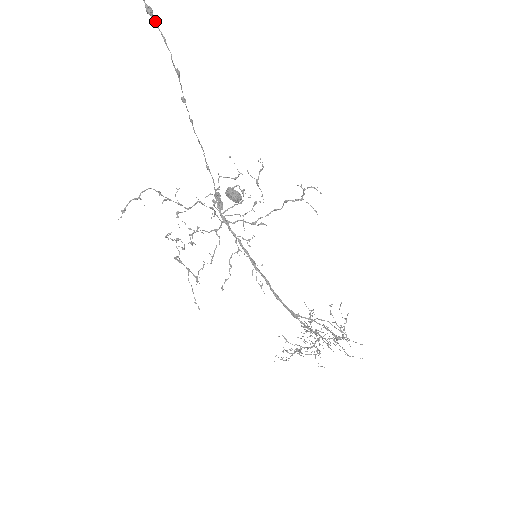
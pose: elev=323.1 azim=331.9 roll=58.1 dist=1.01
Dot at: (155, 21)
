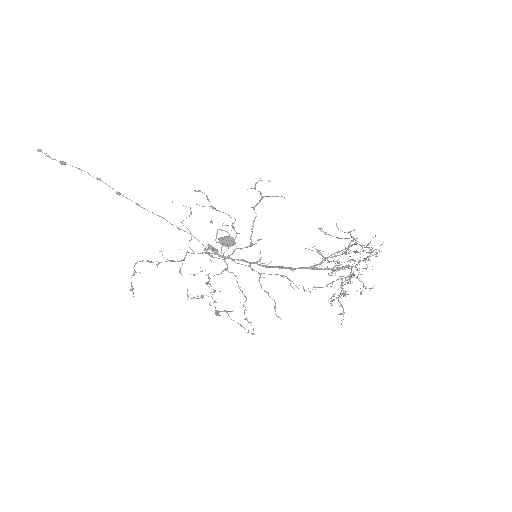
Dot at: occluded
